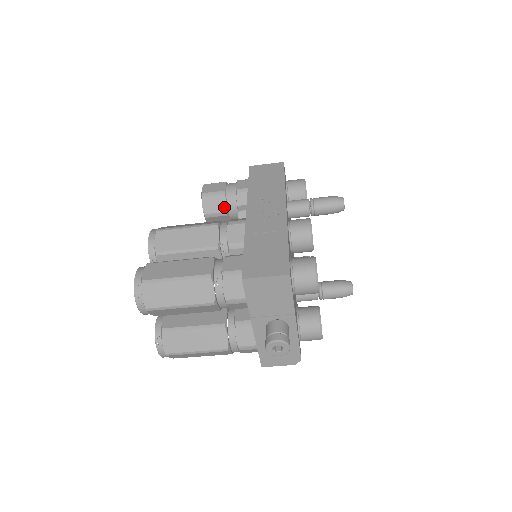
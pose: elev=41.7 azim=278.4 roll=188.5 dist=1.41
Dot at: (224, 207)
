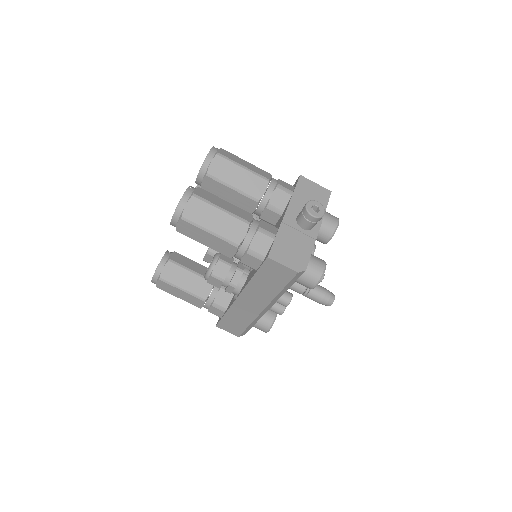
Dot at: occluded
